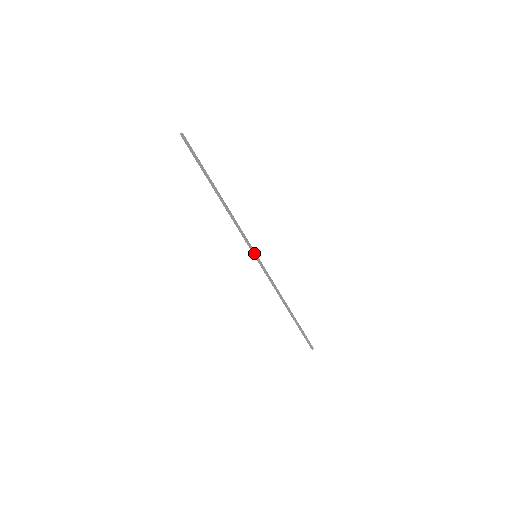
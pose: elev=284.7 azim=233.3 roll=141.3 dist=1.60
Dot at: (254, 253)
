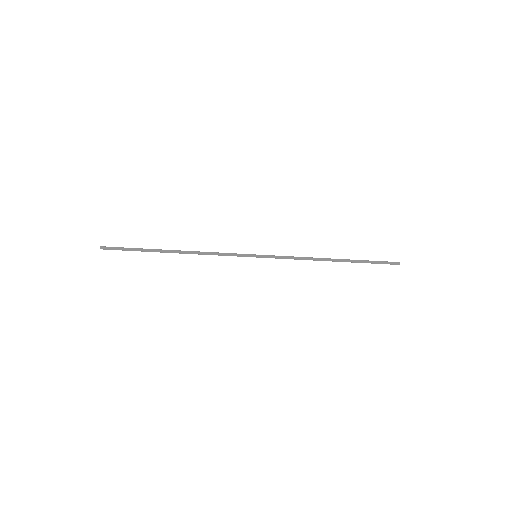
Dot at: (251, 256)
